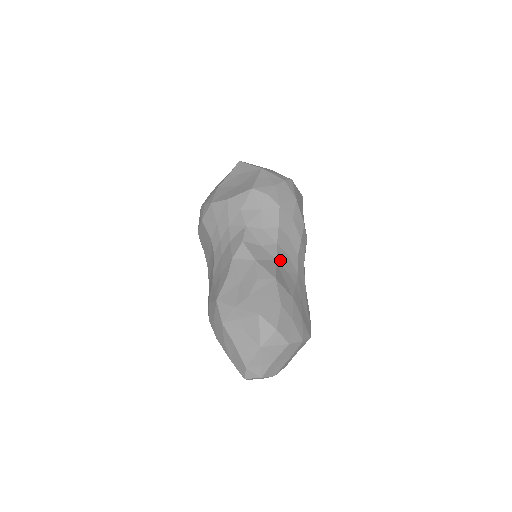
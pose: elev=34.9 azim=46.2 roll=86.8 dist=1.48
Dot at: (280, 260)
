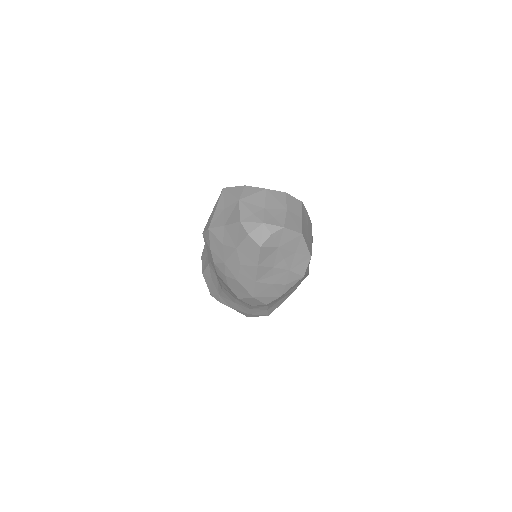
Dot at: occluded
